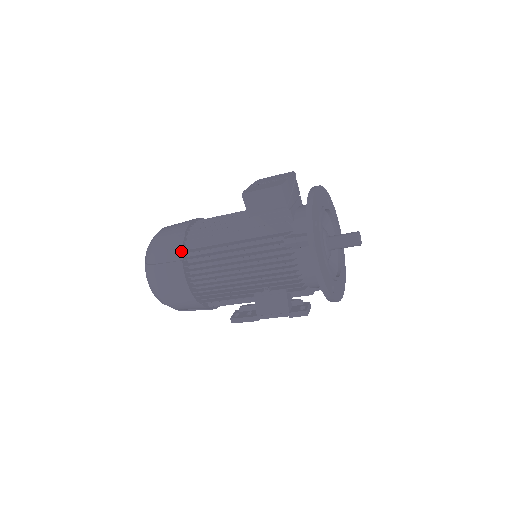
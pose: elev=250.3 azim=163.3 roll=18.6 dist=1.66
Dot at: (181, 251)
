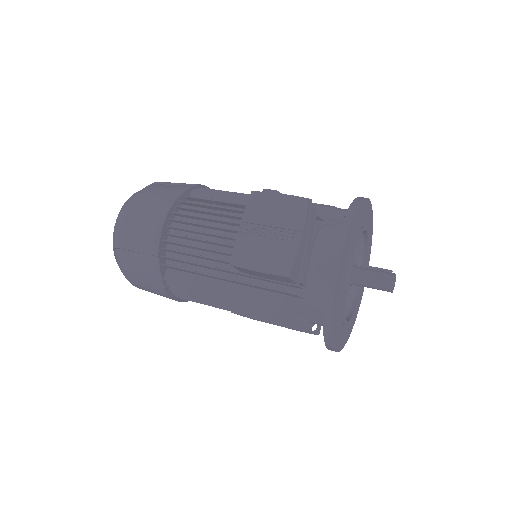
Dot at: (160, 278)
